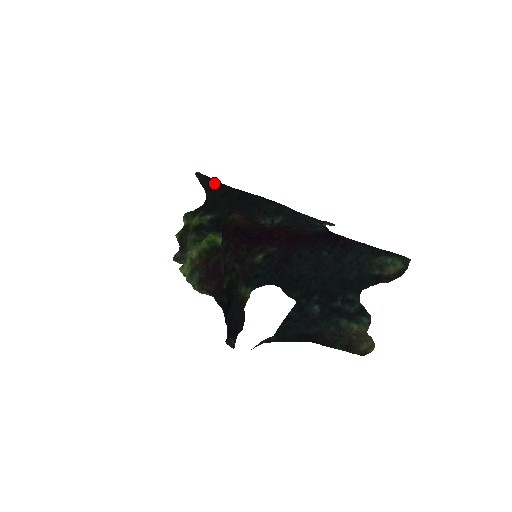
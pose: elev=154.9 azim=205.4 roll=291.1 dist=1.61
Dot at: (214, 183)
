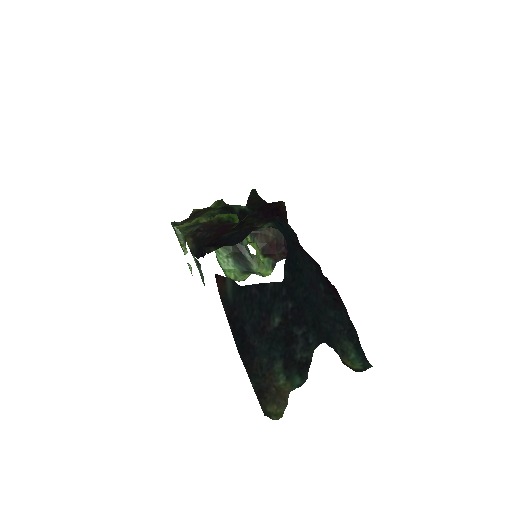
Dot at: (263, 202)
